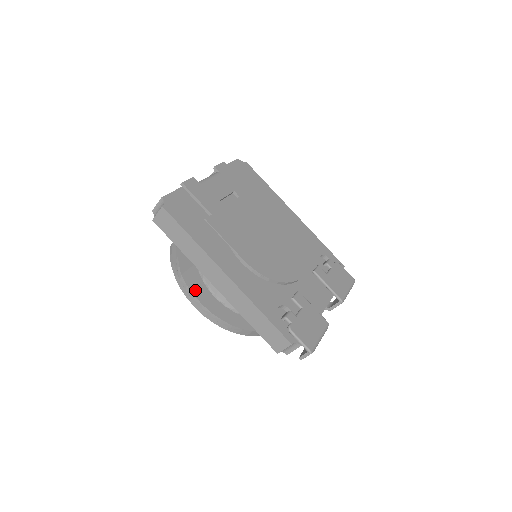
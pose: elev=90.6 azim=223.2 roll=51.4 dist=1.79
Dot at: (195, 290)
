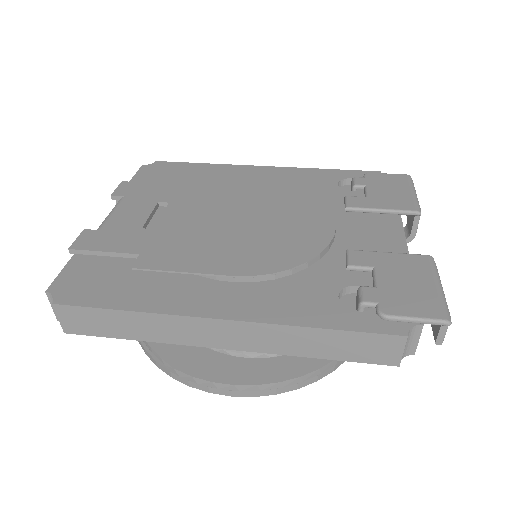
Dot at: (209, 373)
